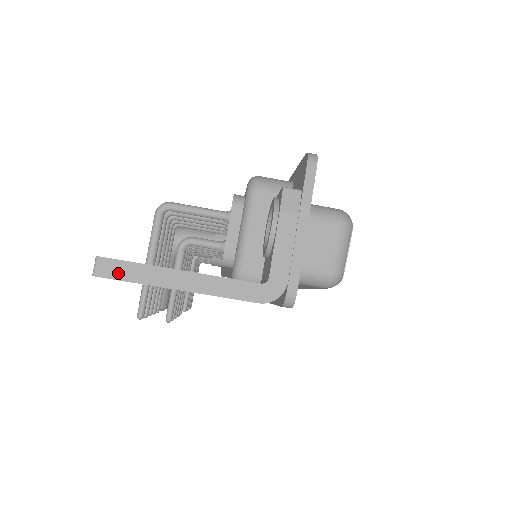
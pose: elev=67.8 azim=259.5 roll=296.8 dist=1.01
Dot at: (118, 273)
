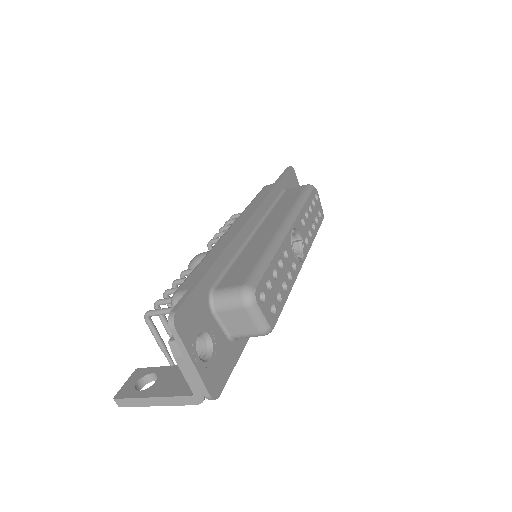
Dot at: (127, 404)
